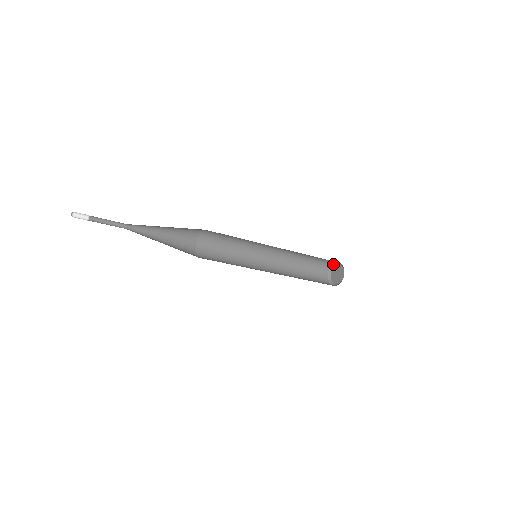
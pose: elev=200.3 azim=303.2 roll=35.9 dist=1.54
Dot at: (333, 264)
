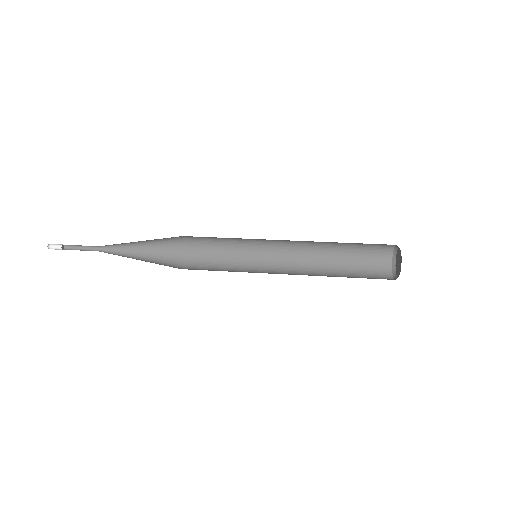
Dot at: occluded
